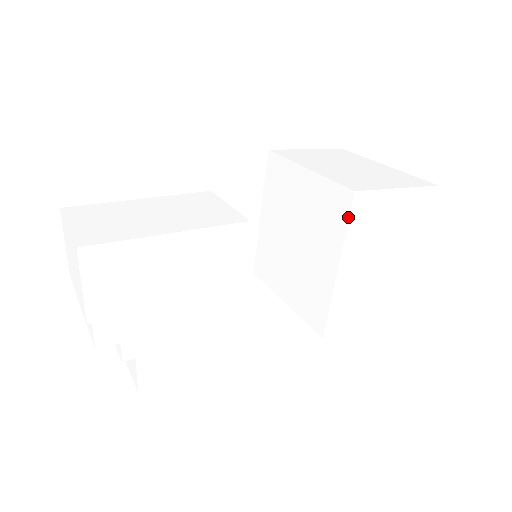
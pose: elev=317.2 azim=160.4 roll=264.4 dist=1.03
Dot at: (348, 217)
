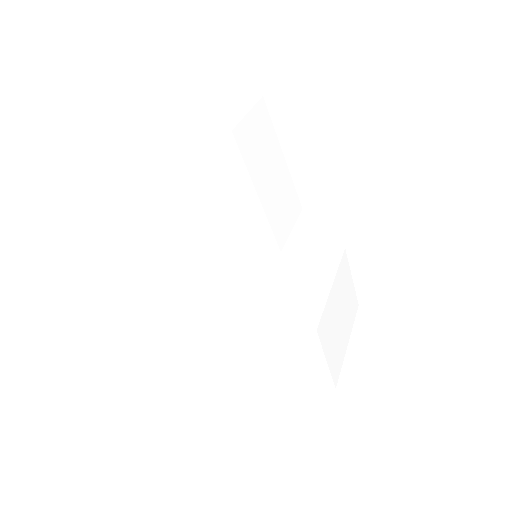
Dot at: (297, 328)
